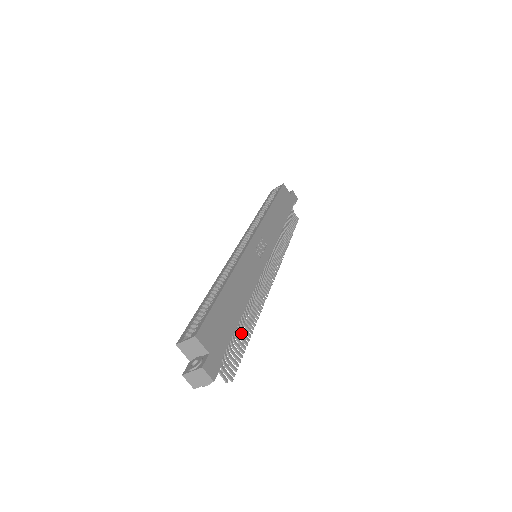
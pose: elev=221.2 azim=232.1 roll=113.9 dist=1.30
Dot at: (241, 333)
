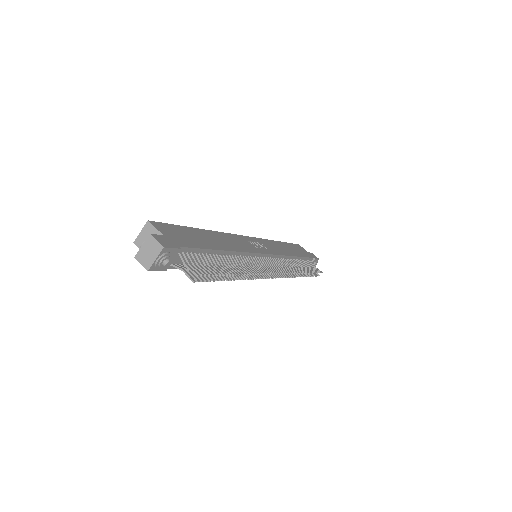
Dot at: (221, 267)
